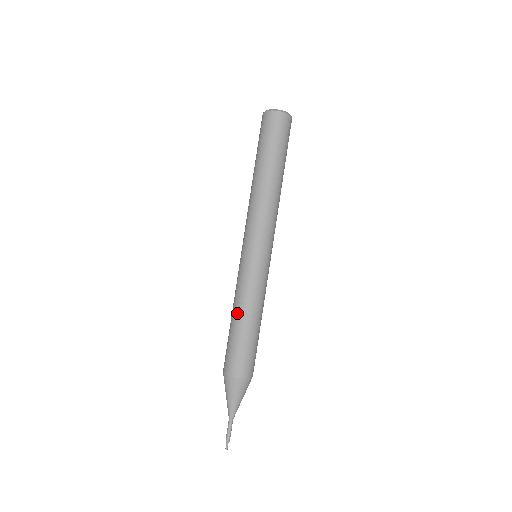
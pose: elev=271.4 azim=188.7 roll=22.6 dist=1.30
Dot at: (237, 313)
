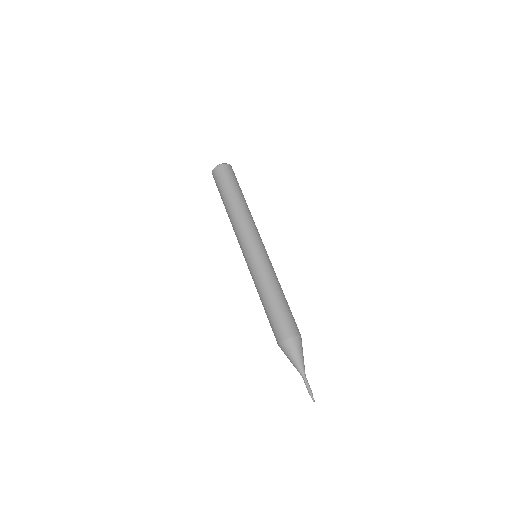
Dot at: (273, 291)
